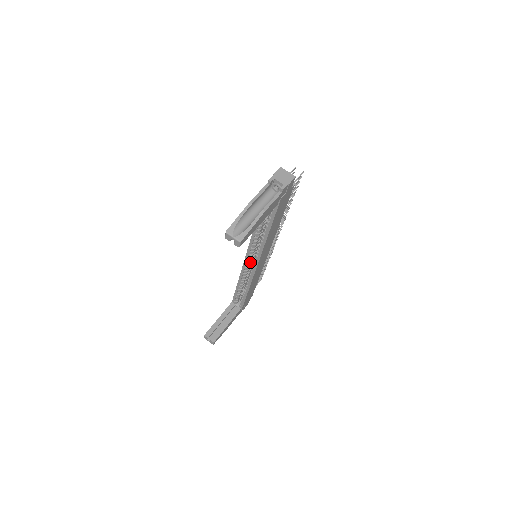
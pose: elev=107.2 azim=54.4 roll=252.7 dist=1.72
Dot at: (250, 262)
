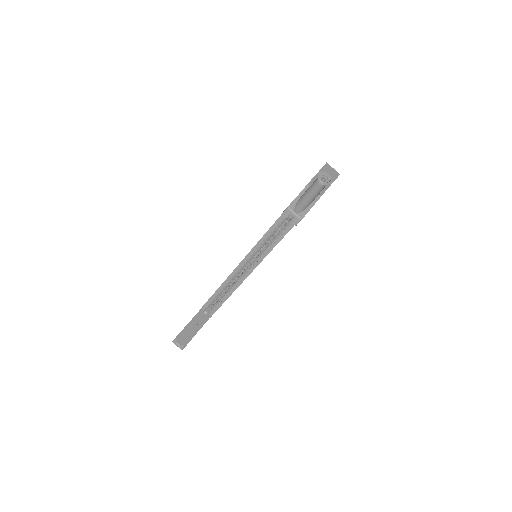
Dot at: (248, 261)
